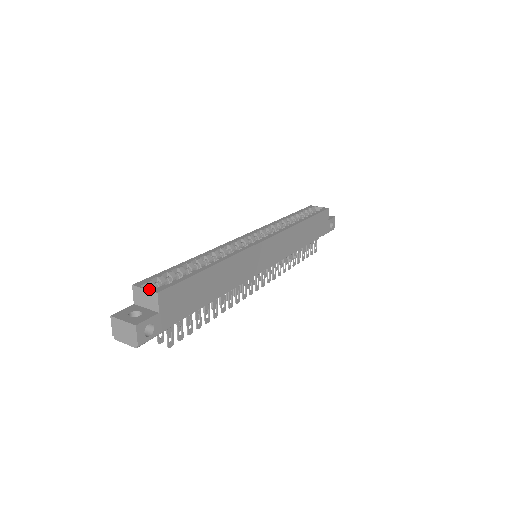
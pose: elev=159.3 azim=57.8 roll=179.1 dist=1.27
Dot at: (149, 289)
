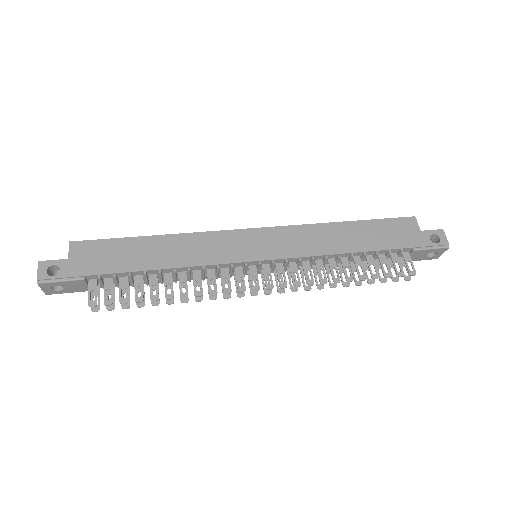
Dot at: occluded
